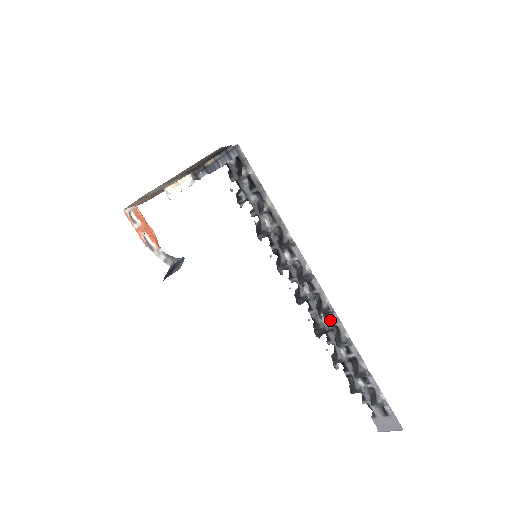
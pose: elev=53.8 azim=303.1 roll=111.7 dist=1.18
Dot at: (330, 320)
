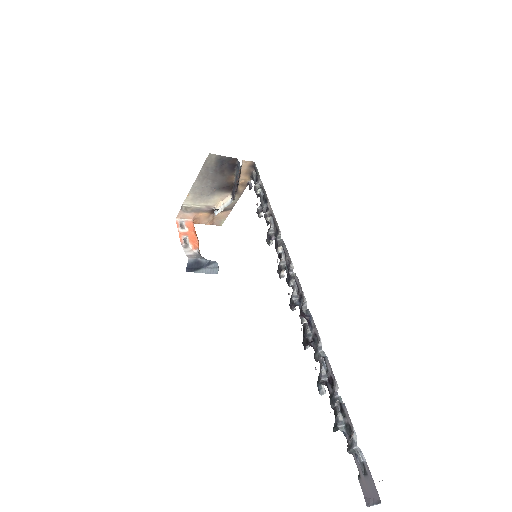
Dot at: (311, 327)
